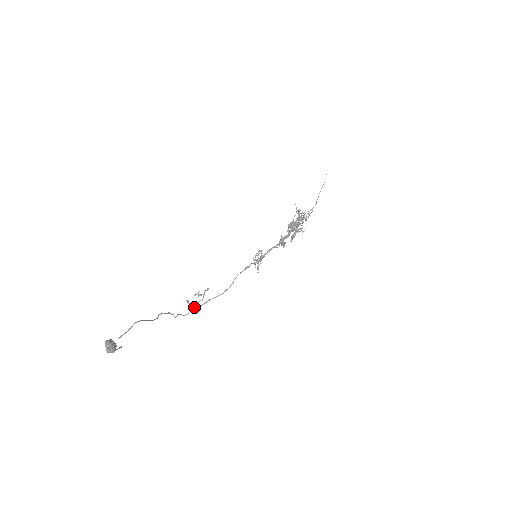
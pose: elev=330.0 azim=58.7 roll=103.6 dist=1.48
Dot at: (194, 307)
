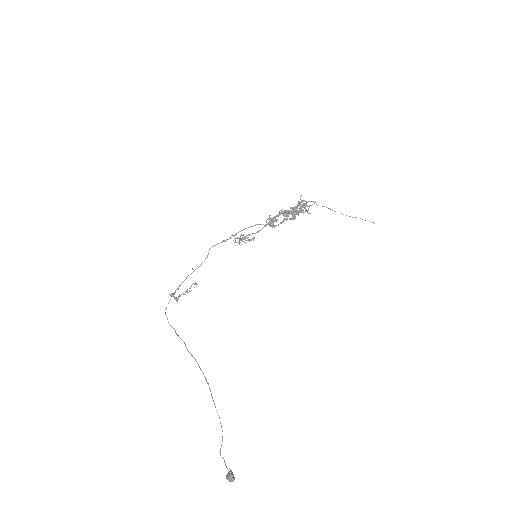
Dot at: occluded
